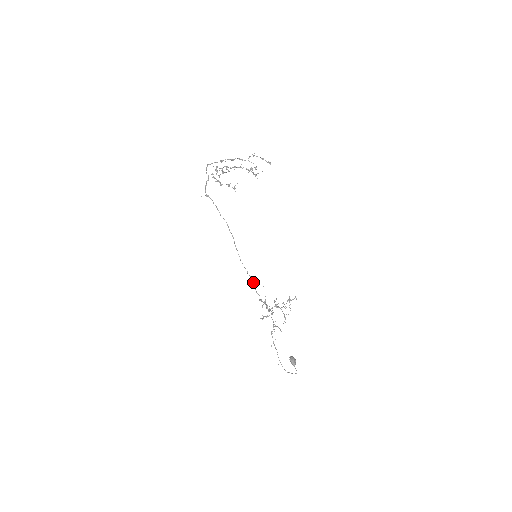
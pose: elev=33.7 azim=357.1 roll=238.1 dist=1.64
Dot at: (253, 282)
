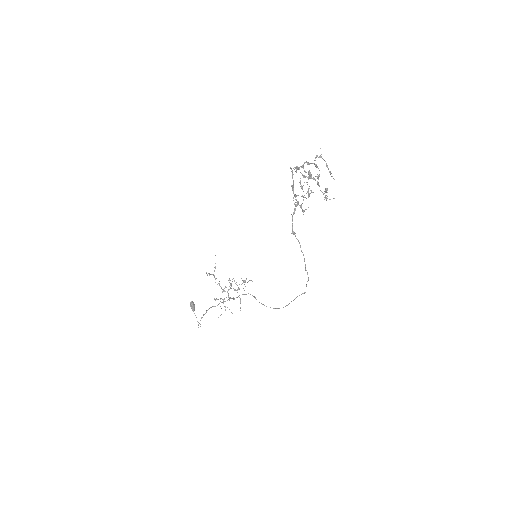
Dot at: occluded
